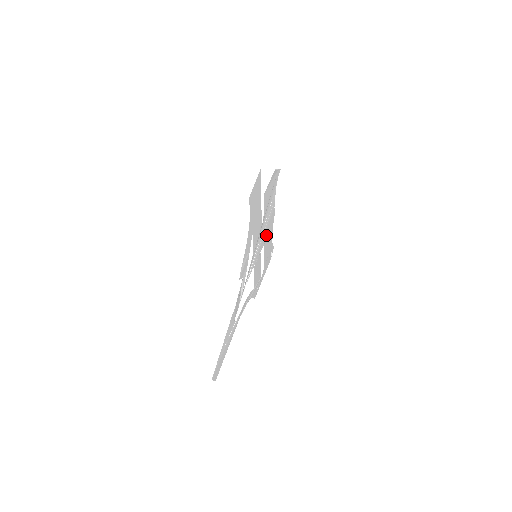
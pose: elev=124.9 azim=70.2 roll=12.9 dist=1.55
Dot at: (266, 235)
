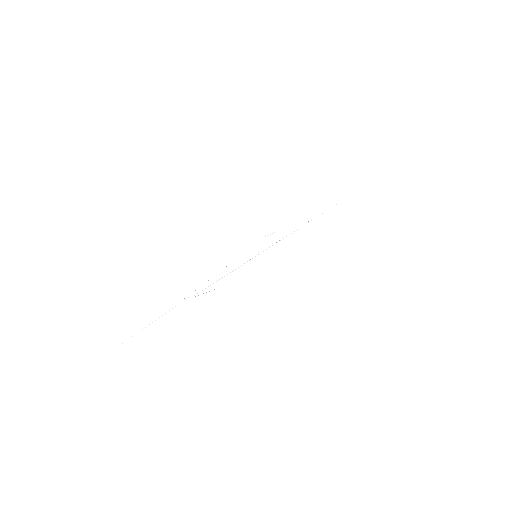
Dot at: occluded
